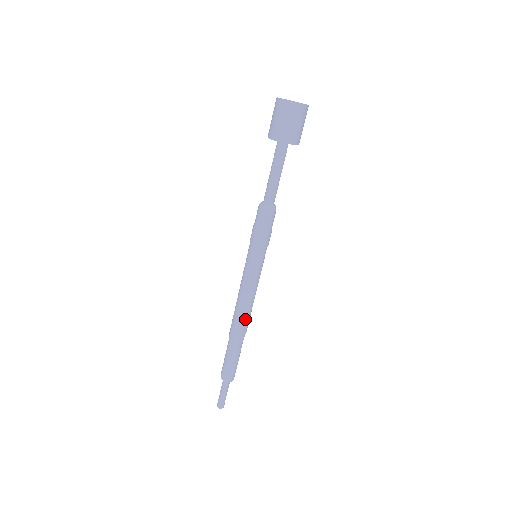
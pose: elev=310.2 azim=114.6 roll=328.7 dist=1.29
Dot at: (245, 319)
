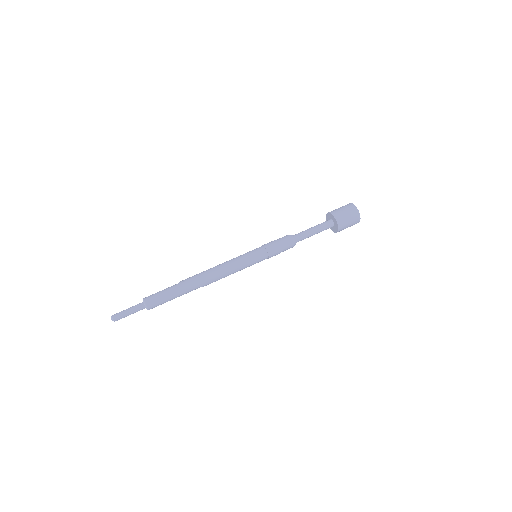
Dot at: (208, 276)
